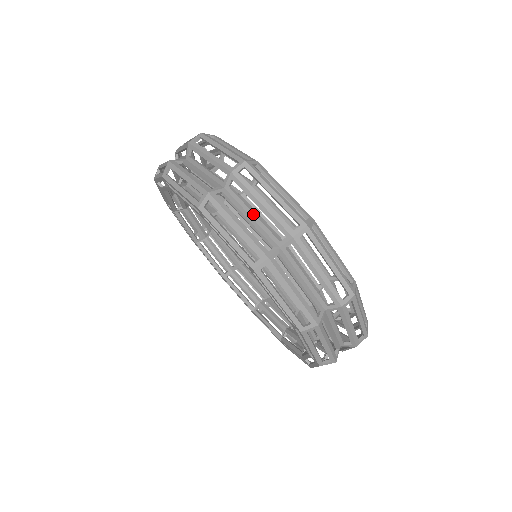
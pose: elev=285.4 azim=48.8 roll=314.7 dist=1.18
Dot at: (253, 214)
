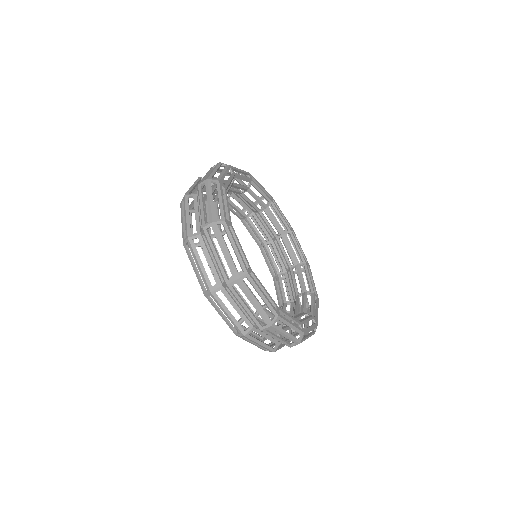
Dot at: (269, 336)
